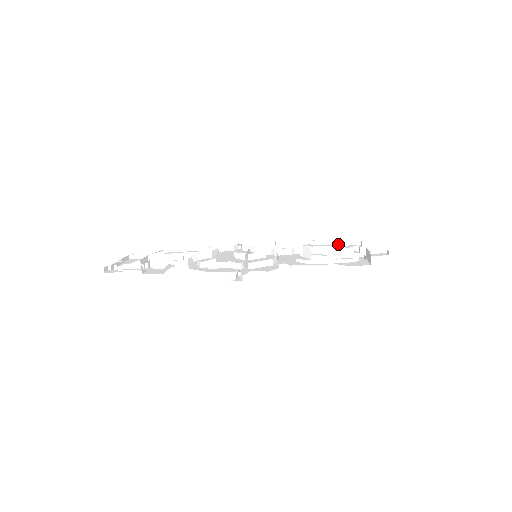
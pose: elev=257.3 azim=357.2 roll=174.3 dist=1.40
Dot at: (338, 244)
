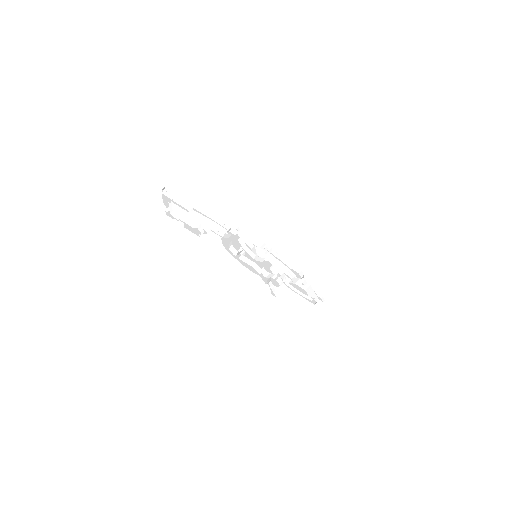
Dot at: (288, 265)
